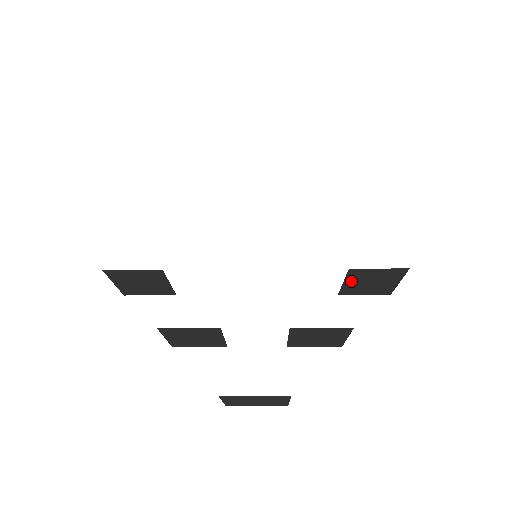
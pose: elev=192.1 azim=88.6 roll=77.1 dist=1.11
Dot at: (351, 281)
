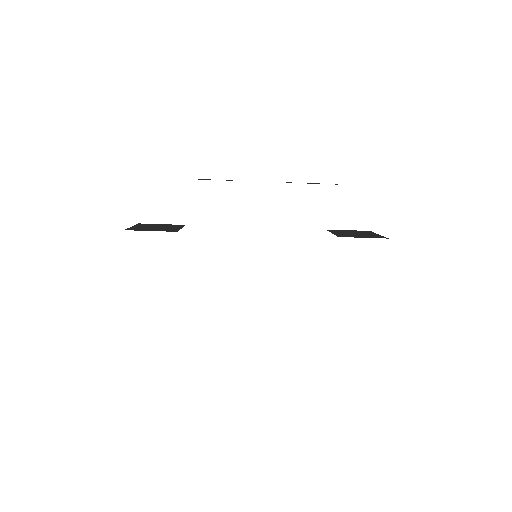
Dot at: occluded
